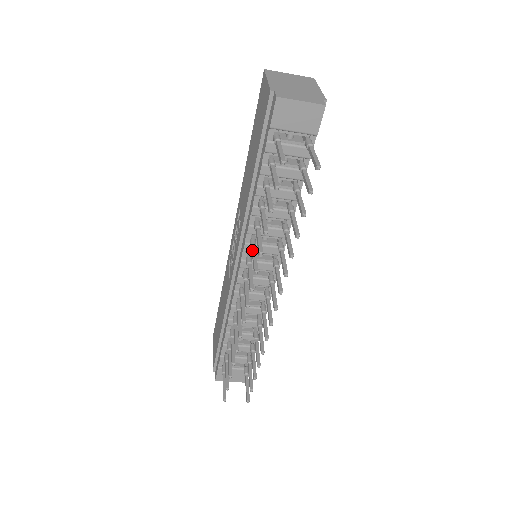
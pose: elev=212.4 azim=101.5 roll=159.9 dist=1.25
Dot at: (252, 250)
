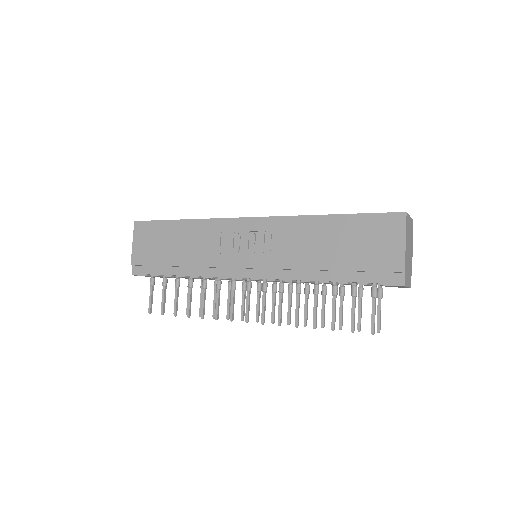
Dot at: (281, 299)
